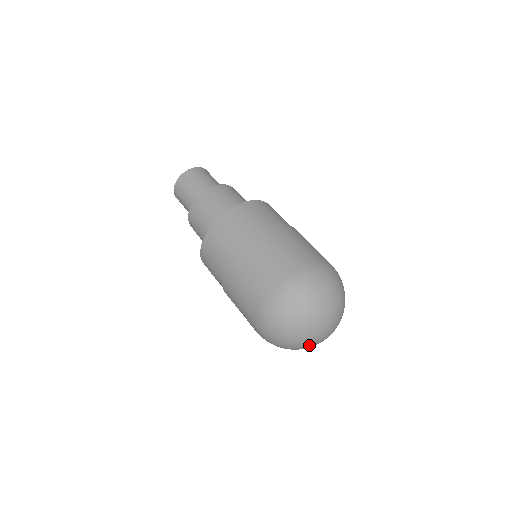
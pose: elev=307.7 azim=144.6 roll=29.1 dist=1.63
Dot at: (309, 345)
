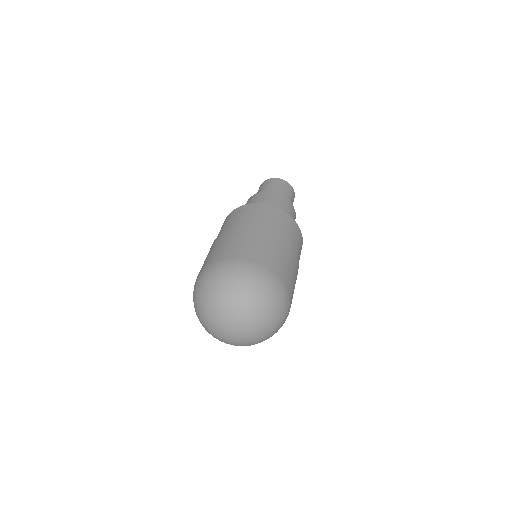
Dot at: (213, 322)
